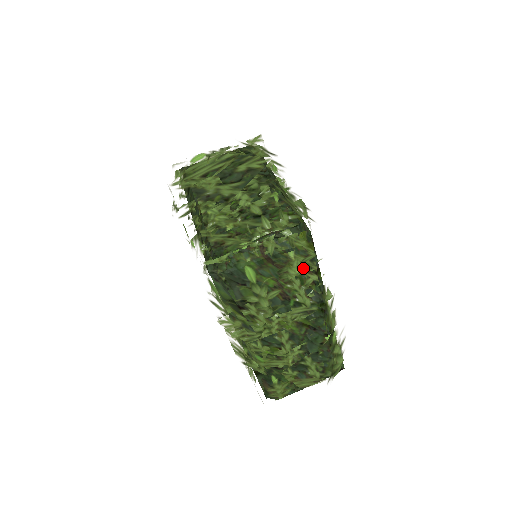
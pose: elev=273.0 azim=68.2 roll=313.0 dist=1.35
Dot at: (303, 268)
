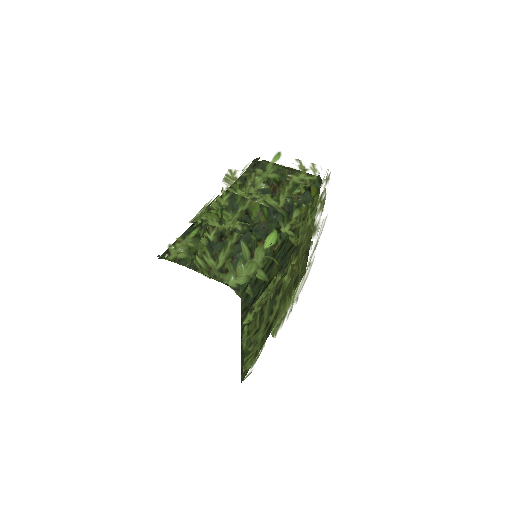
Dot at: (302, 182)
